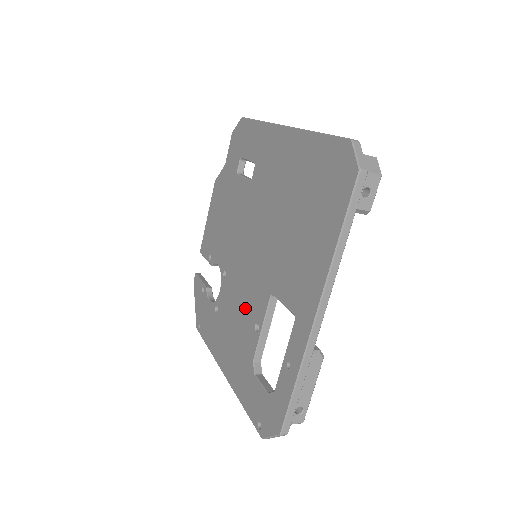
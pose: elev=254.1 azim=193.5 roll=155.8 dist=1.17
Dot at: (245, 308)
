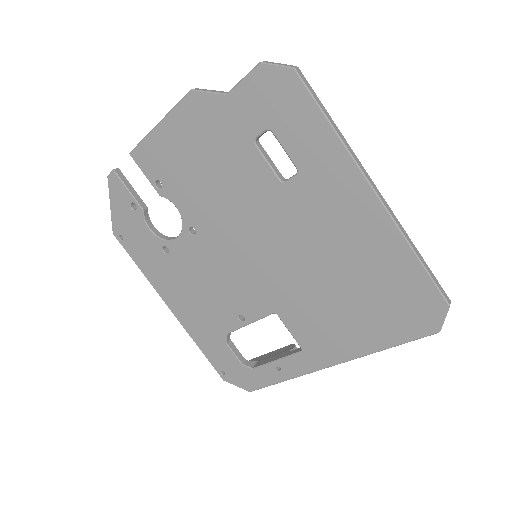
Dot at: (226, 291)
